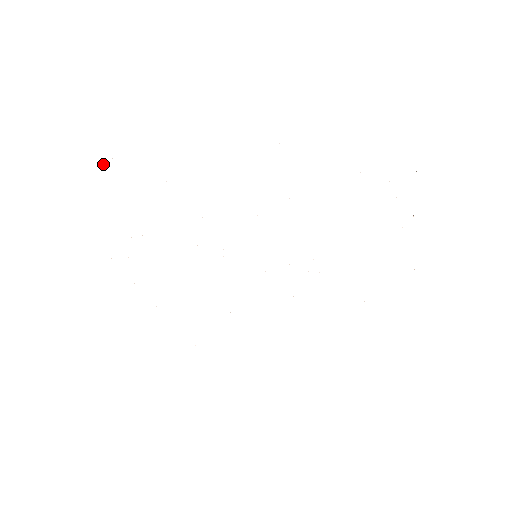
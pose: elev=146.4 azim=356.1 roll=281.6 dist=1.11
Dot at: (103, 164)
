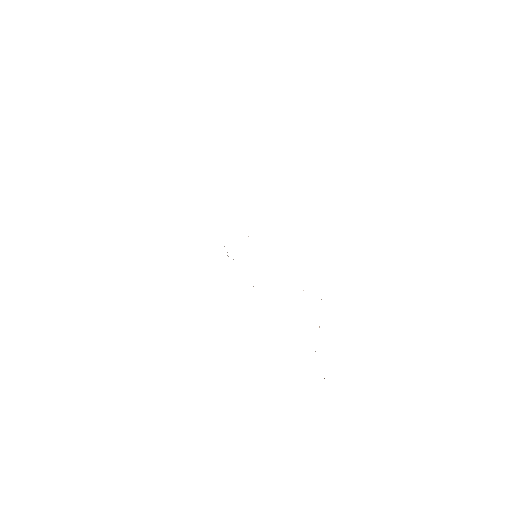
Dot at: occluded
